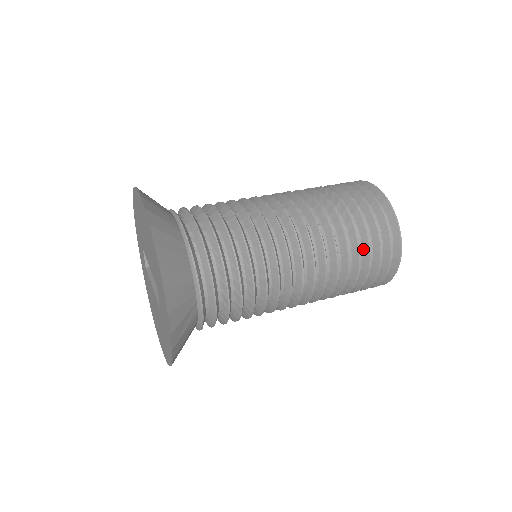
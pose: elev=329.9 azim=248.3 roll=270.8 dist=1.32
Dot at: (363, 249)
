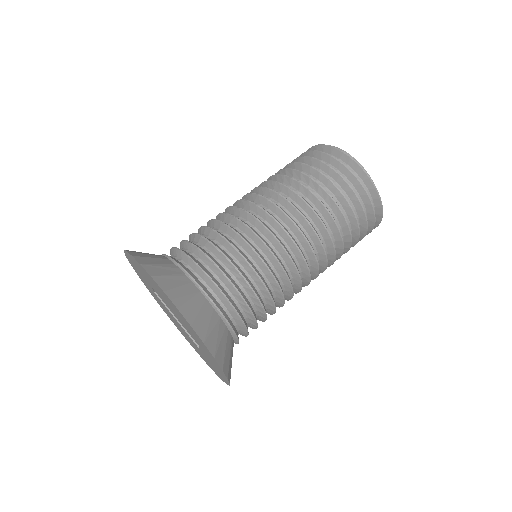
Dot at: (352, 237)
